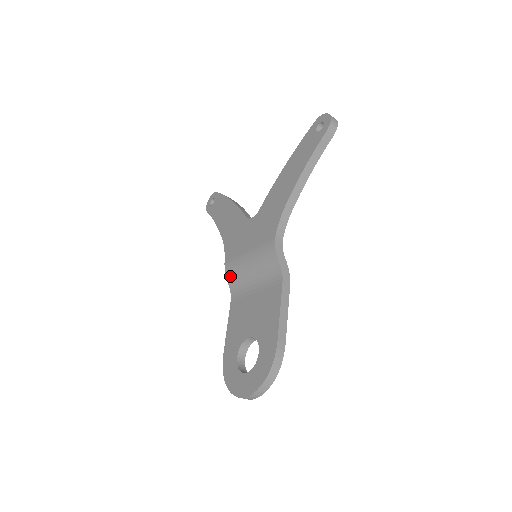
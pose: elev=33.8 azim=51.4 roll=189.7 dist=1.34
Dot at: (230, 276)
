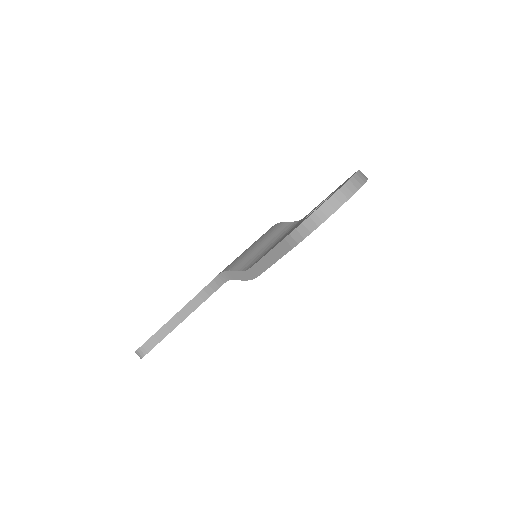
Dot at: (235, 265)
